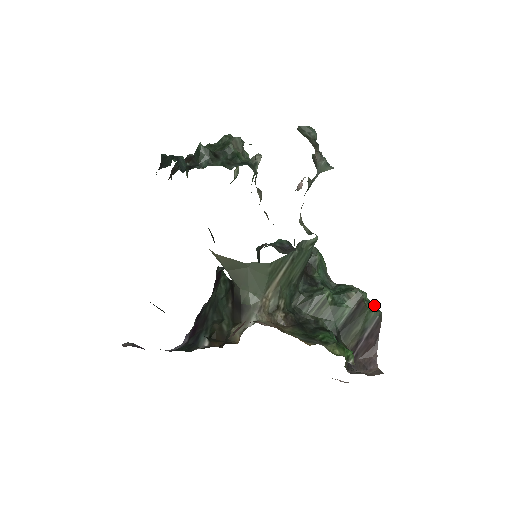
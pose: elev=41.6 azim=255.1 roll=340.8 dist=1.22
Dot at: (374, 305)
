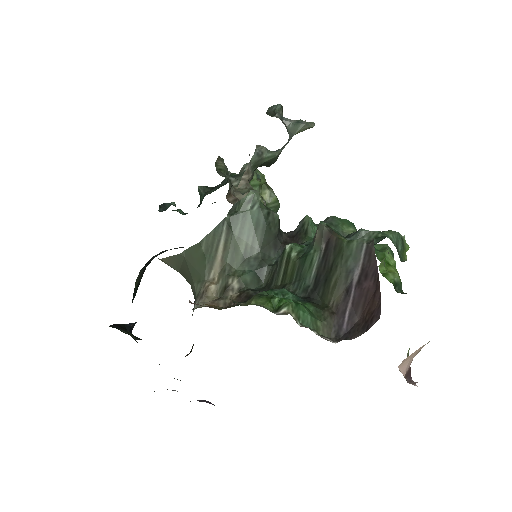
Dot at: (384, 237)
